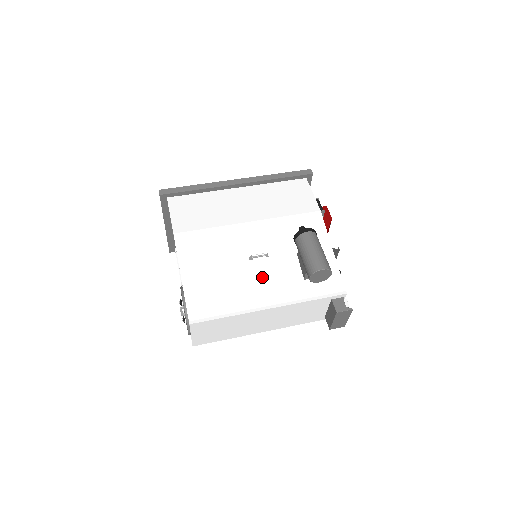
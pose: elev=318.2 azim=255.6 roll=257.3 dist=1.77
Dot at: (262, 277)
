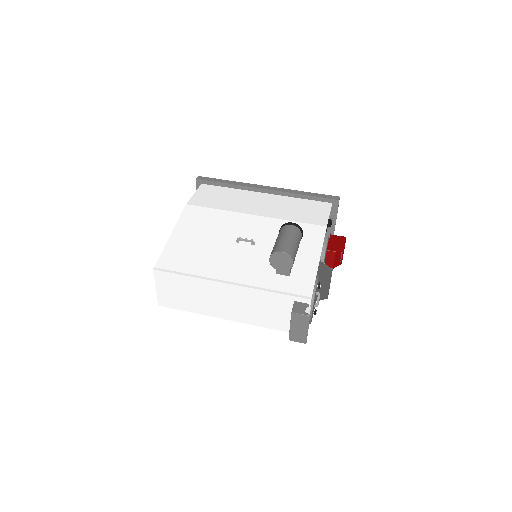
Dot at: (238, 258)
